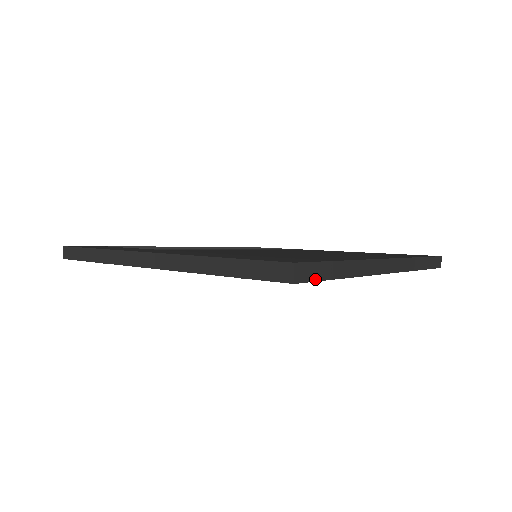
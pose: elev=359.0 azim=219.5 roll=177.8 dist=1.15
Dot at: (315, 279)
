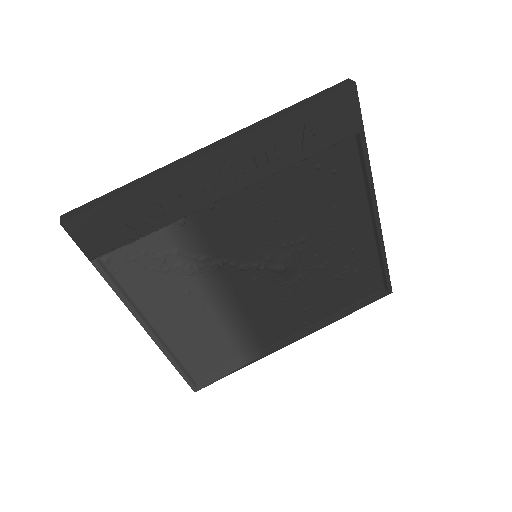
Dot at: (359, 107)
